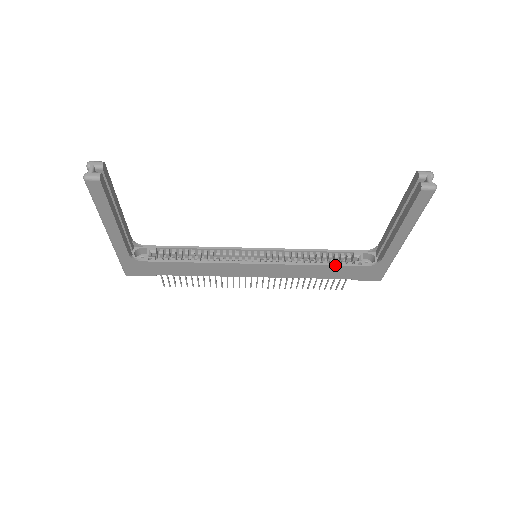
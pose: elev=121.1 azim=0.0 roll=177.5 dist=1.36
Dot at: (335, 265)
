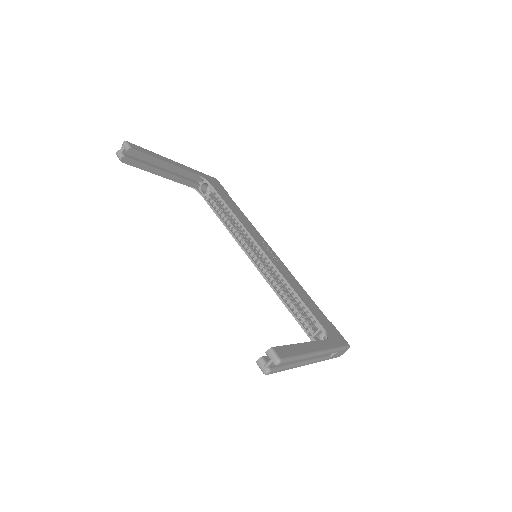
Dot at: (293, 316)
